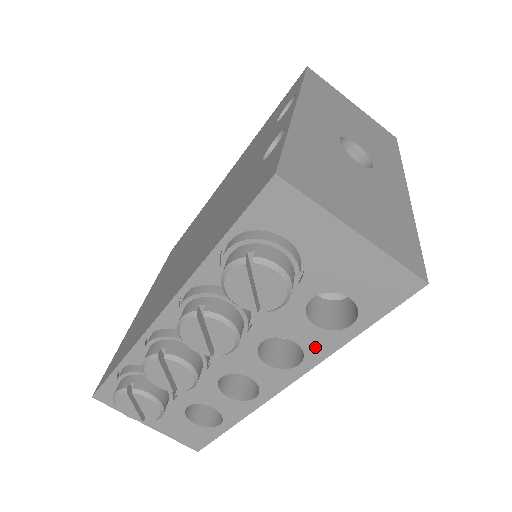
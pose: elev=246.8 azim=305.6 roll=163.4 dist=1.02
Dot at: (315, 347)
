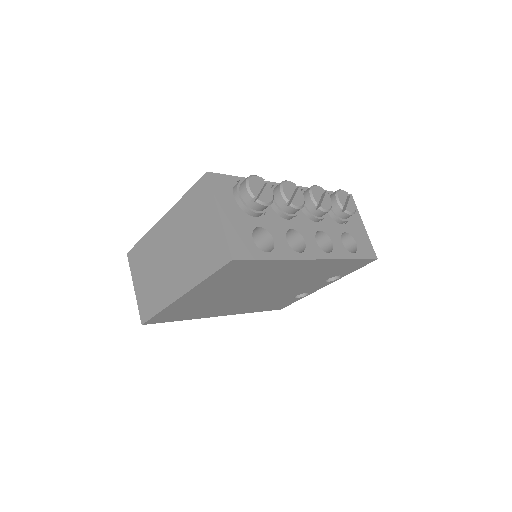
Dot at: (338, 251)
